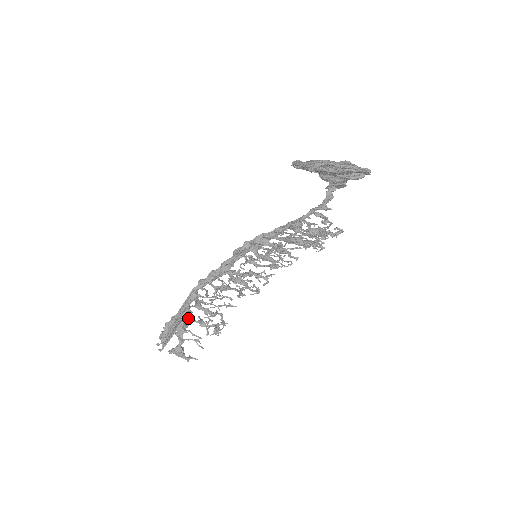
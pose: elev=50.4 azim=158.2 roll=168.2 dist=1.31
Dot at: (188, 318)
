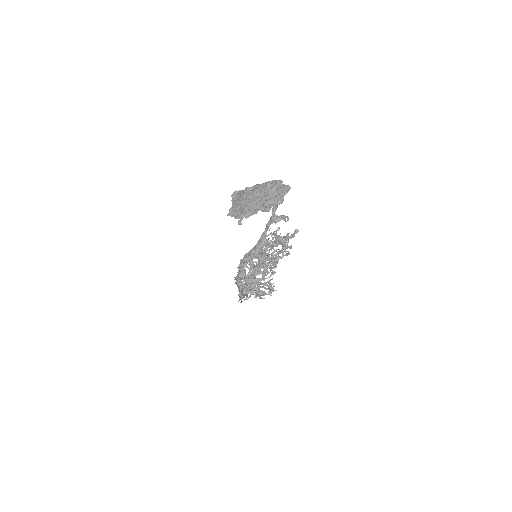
Dot at: occluded
